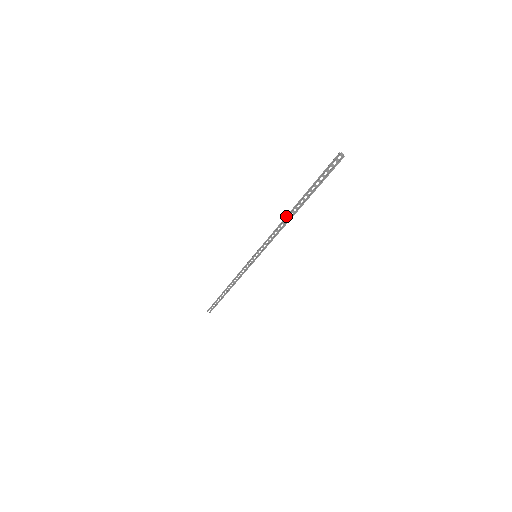
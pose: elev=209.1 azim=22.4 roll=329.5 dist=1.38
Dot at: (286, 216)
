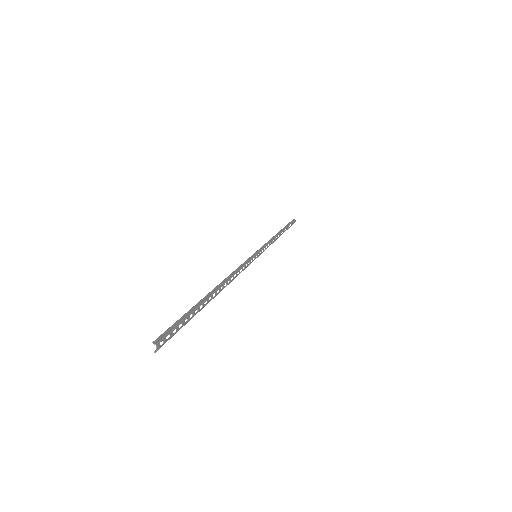
Dot at: (222, 282)
